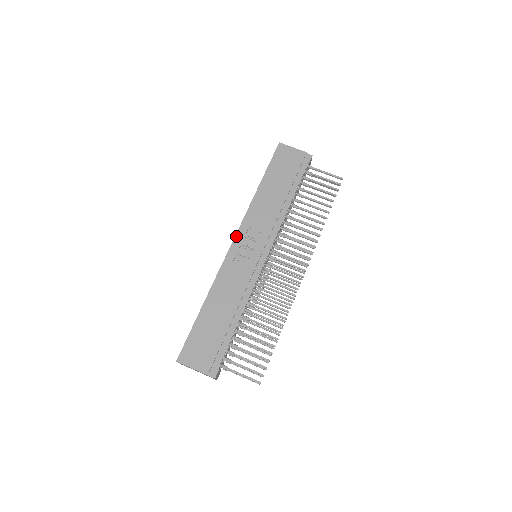
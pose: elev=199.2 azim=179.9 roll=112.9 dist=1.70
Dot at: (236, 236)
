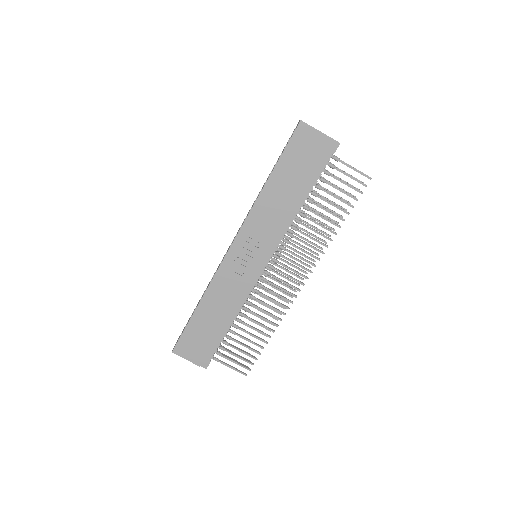
Dot at: (235, 240)
